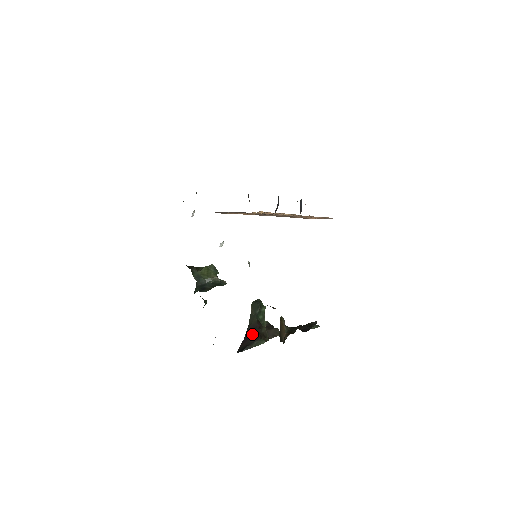
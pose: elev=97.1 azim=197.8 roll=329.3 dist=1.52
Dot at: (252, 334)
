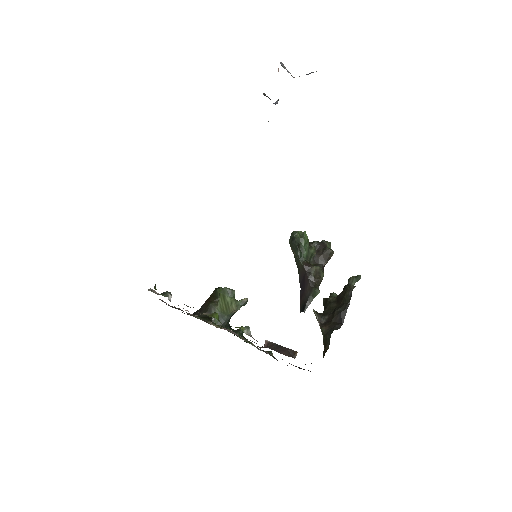
Dot at: (305, 284)
